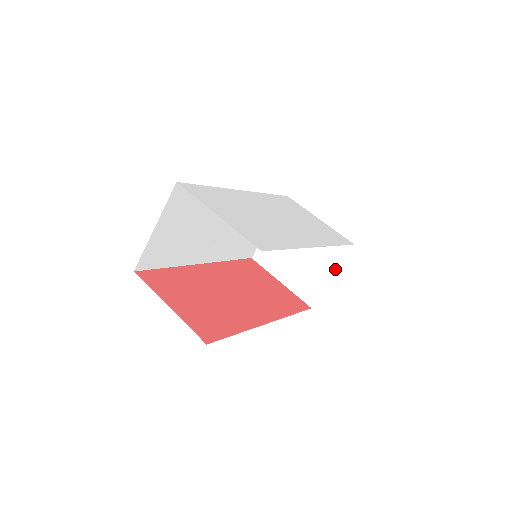
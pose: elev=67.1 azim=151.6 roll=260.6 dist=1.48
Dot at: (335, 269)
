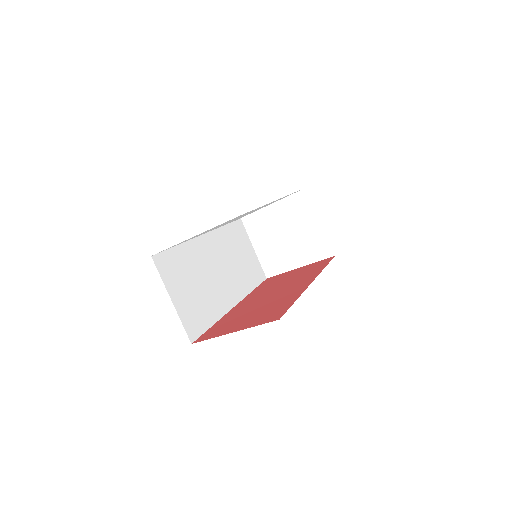
Dot at: (316, 215)
